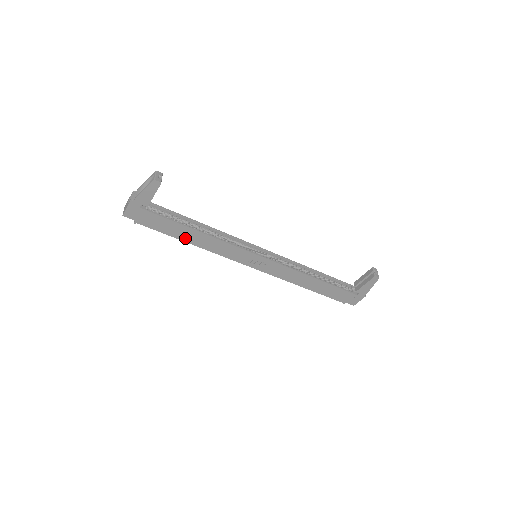
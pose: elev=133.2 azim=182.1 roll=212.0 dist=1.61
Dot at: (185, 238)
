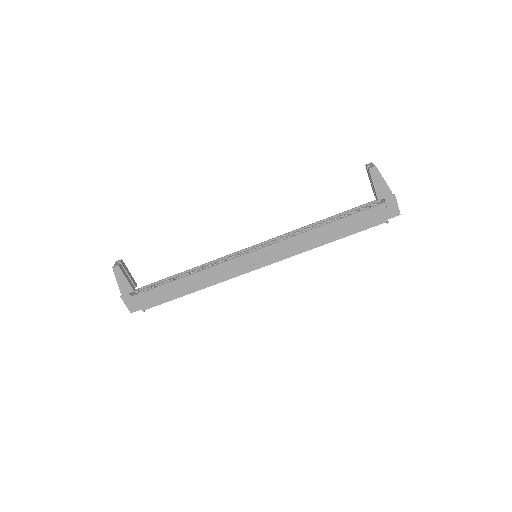
Dot at: (185, 291)
